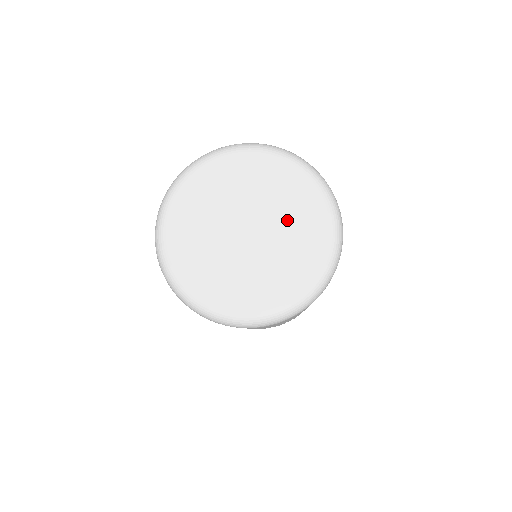
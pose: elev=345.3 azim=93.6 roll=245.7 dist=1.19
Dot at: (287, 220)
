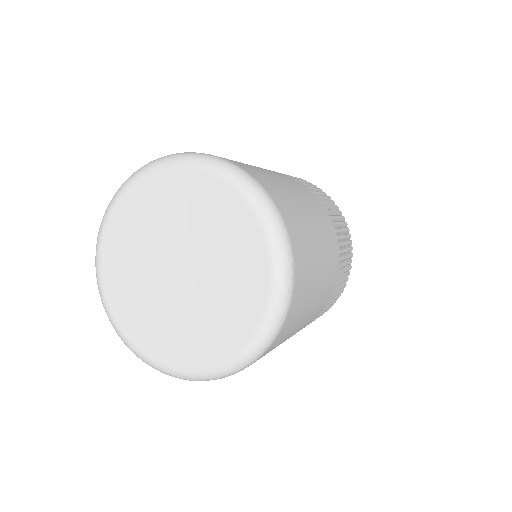
Dot at: (220, 261)
